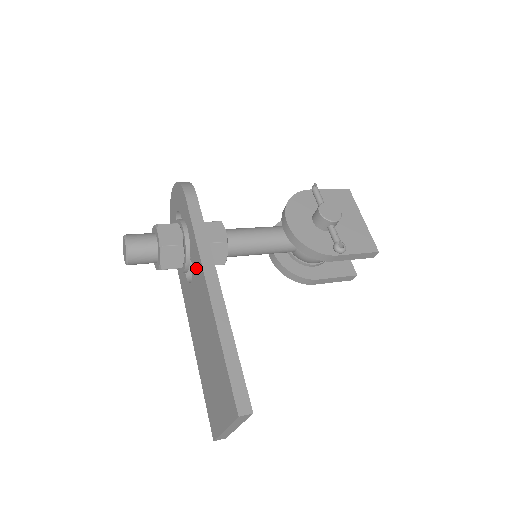
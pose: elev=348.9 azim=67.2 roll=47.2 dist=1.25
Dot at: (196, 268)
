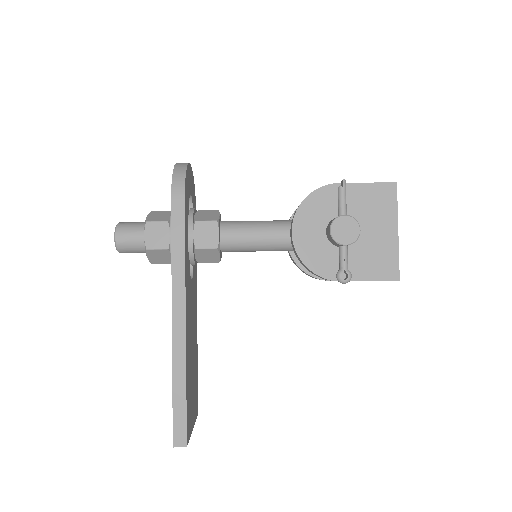
Dot at: occluded
